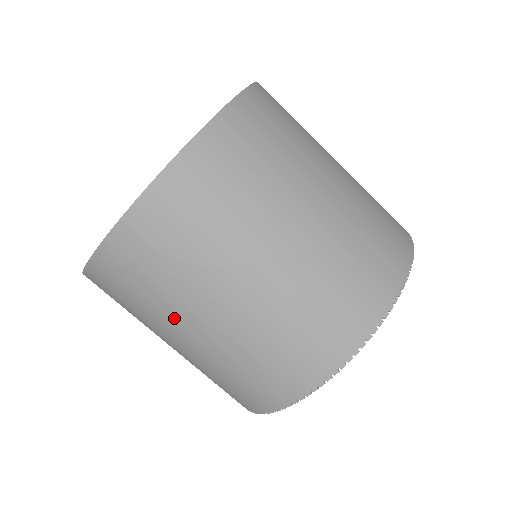
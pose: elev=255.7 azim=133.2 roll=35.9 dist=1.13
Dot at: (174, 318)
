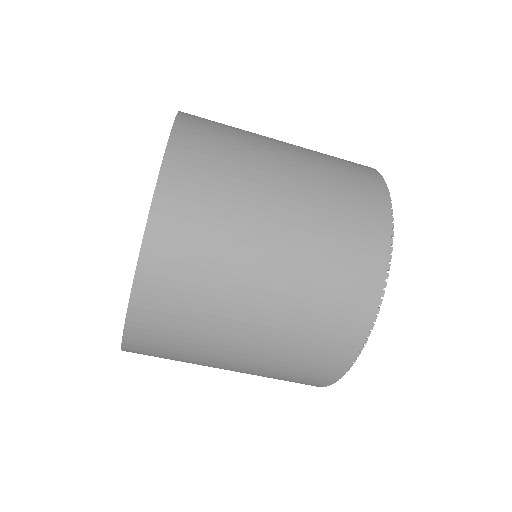
Dot at: occluded
